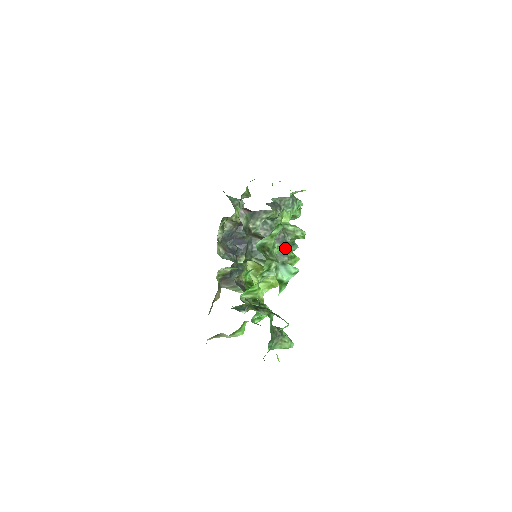
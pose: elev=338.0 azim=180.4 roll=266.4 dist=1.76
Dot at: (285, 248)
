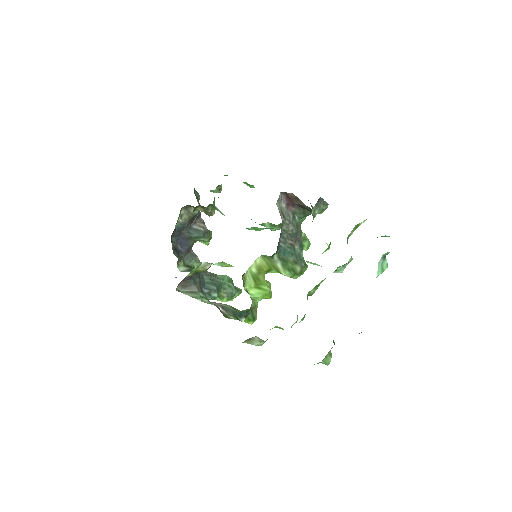
Dot at: (302, 253)
